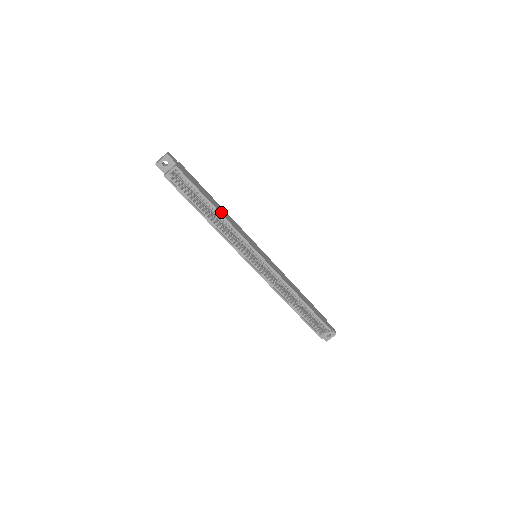
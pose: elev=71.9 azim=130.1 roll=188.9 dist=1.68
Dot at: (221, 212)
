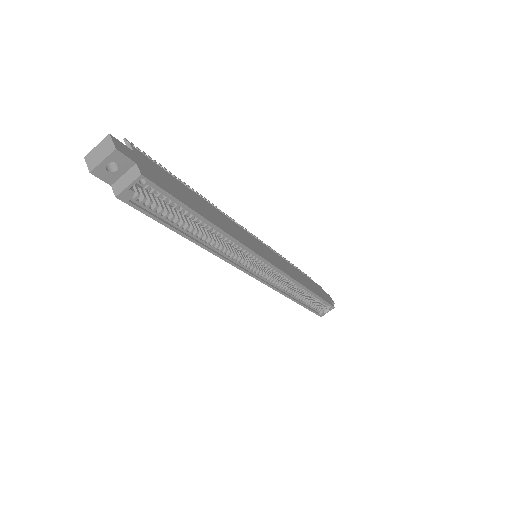
Dot at: (218, 223)
